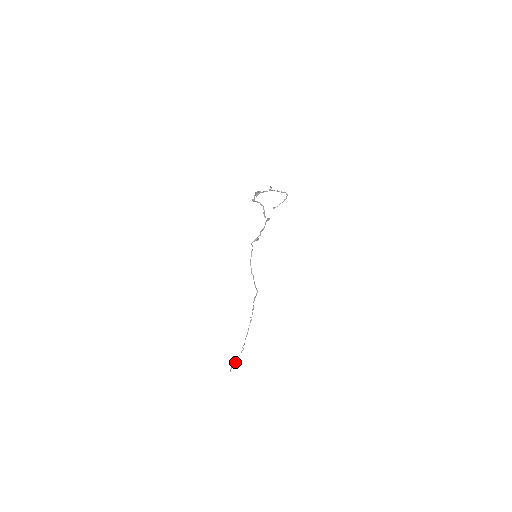
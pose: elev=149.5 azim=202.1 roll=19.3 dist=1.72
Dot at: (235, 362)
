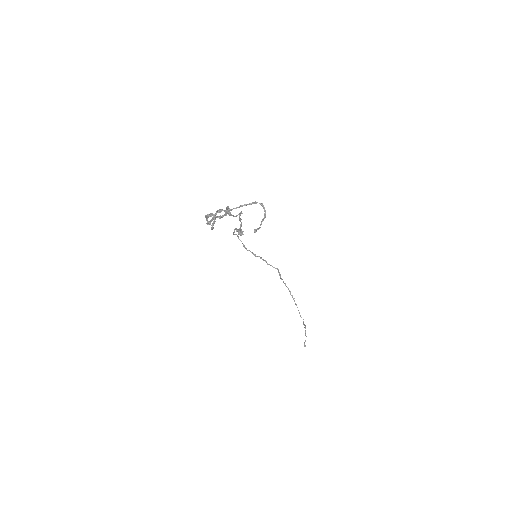
Dot at: occluded
